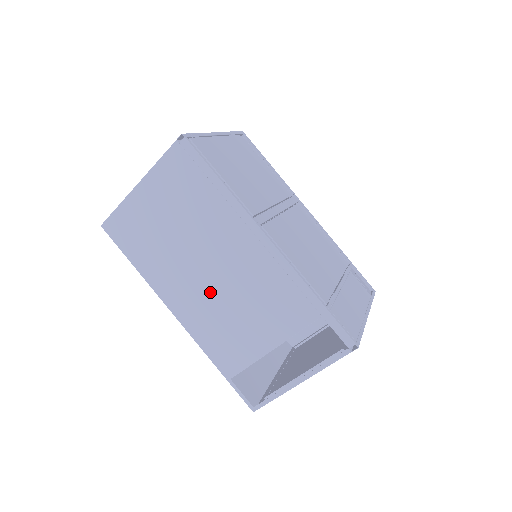
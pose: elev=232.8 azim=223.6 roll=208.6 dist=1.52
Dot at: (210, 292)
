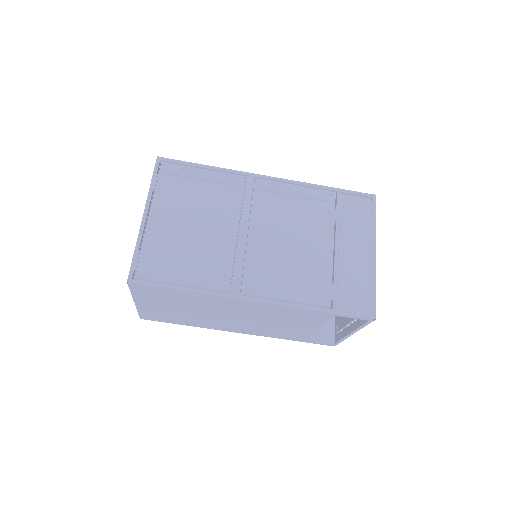
Dot at: (245, 323)
